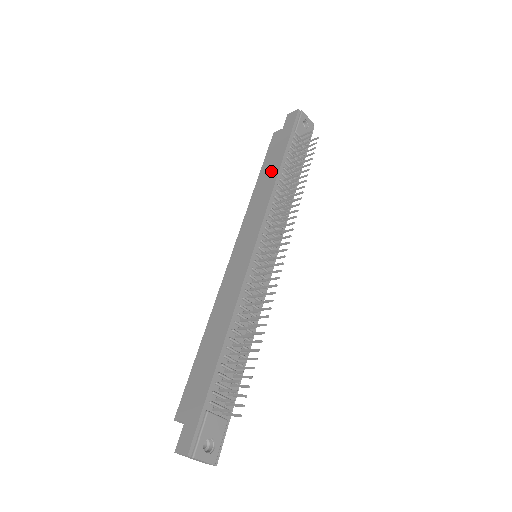
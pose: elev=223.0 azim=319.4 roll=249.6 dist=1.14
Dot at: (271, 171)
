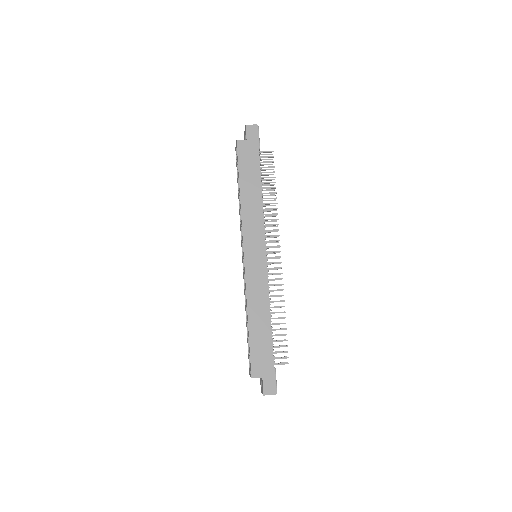
Dot at: (253, 186)
